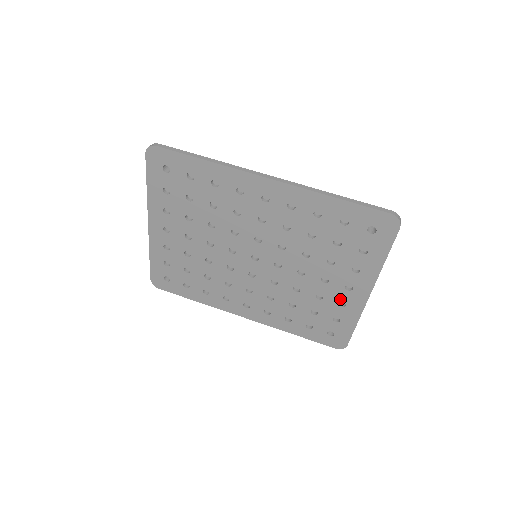
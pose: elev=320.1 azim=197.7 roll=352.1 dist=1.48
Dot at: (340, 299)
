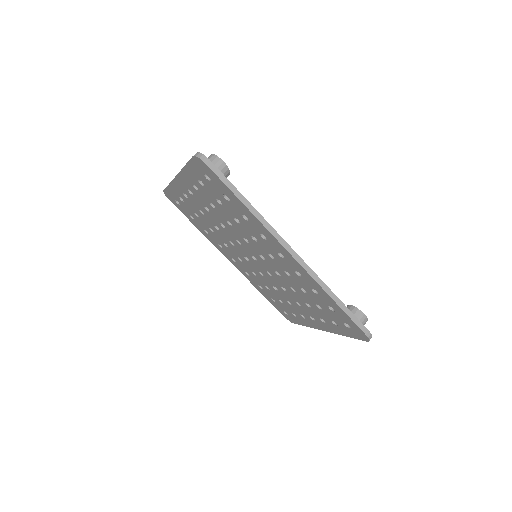
Dot at: (303, 315)
